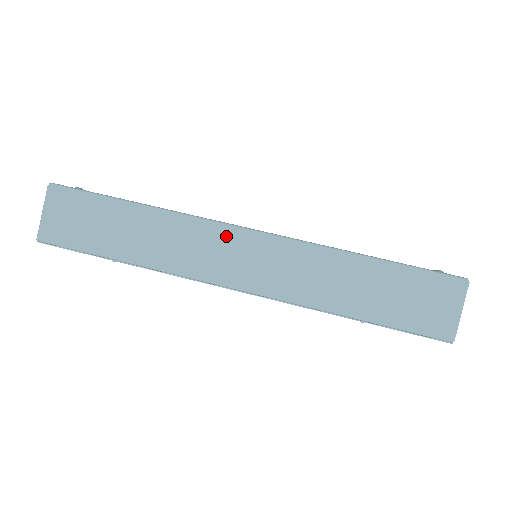
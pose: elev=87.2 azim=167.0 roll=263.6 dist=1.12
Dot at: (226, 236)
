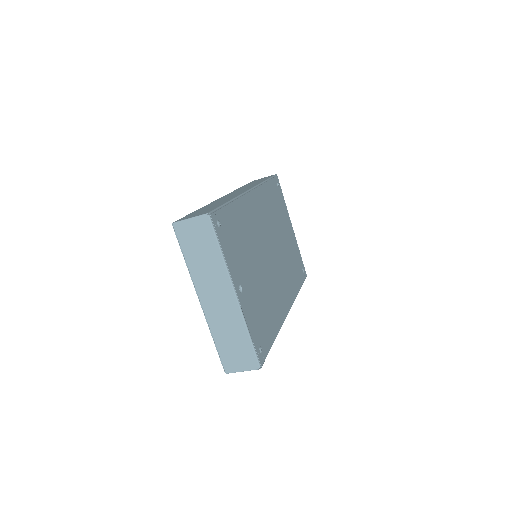
Dot at: occluded
